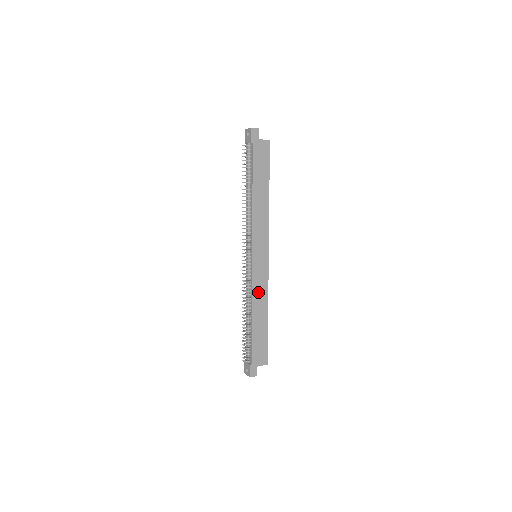
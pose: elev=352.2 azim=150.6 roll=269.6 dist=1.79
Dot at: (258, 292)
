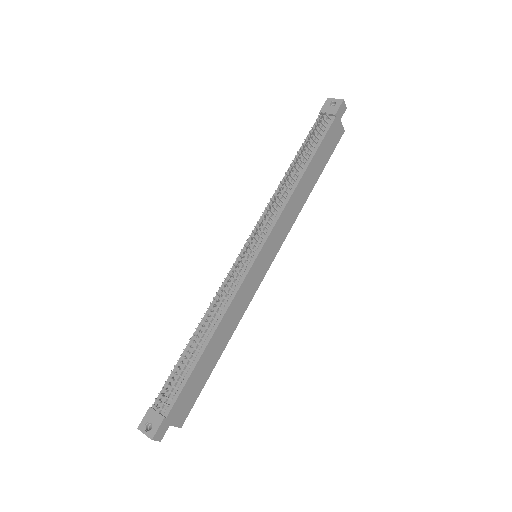
Dot at: (236, 307)
